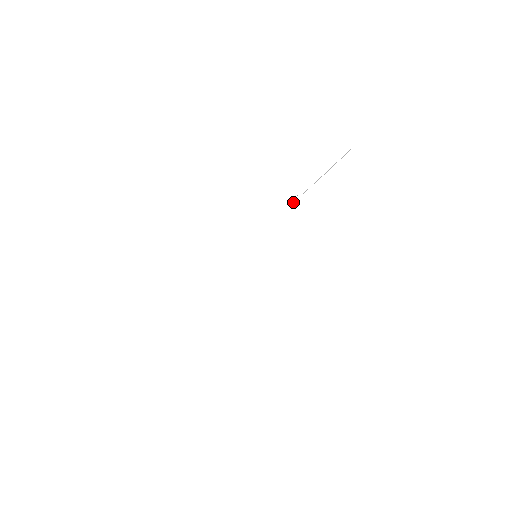
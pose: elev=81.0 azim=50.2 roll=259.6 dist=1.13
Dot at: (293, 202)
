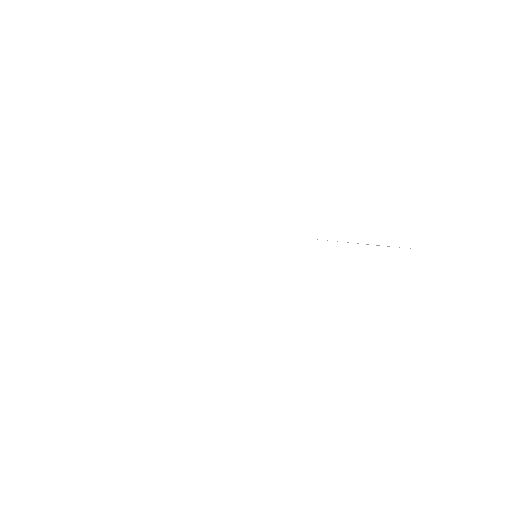
Dot at: (317, 239)
